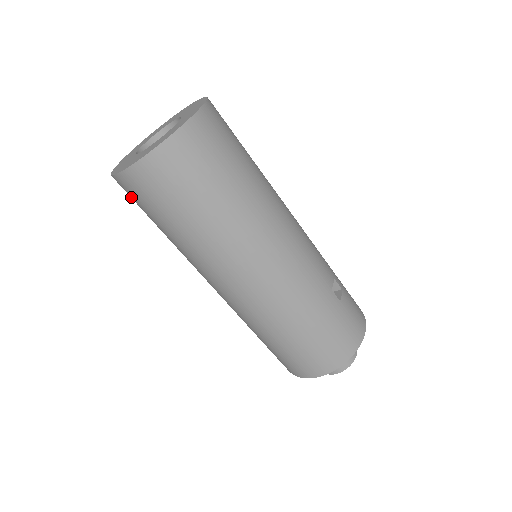
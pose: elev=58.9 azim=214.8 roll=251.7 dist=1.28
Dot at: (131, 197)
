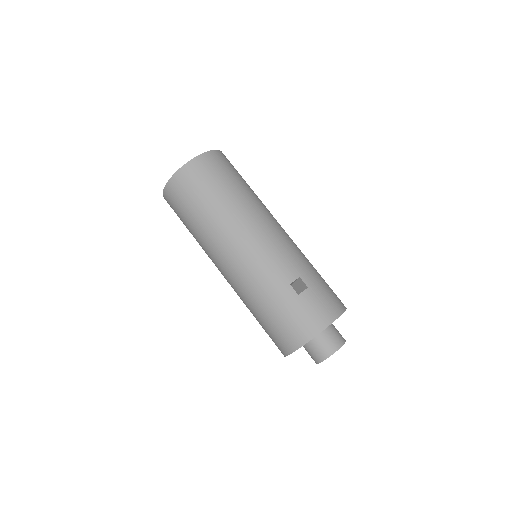
Dot at: occluded
